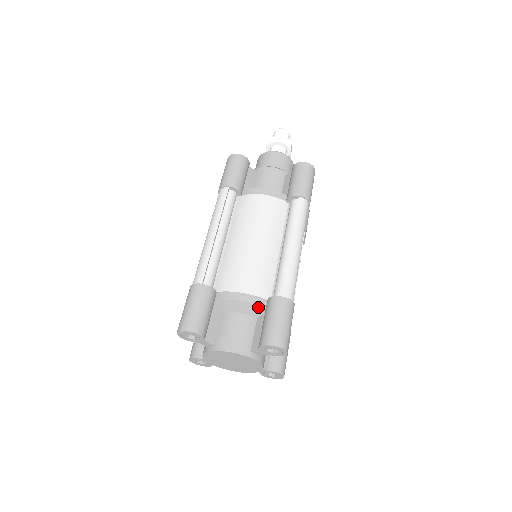
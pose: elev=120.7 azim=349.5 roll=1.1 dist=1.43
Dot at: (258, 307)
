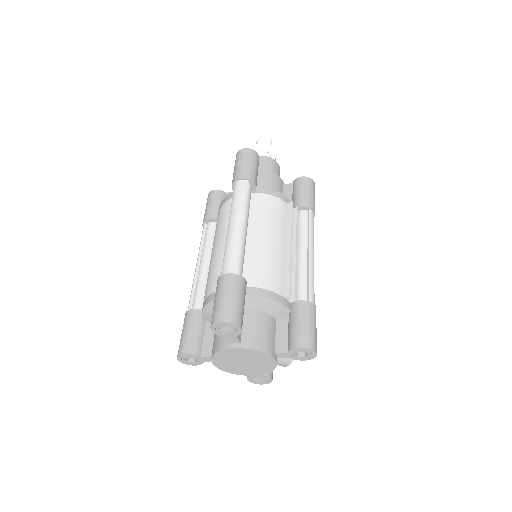
Dot at: occluded
